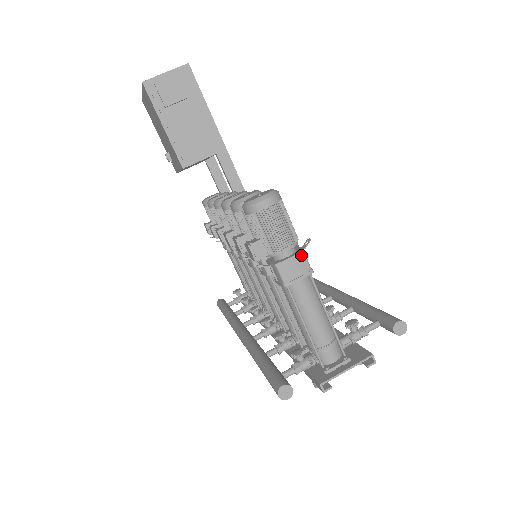
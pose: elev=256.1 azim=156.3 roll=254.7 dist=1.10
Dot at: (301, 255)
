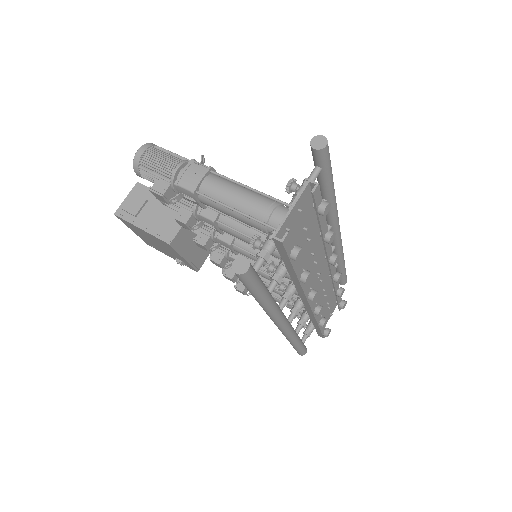
Dot at: (192, 163)
